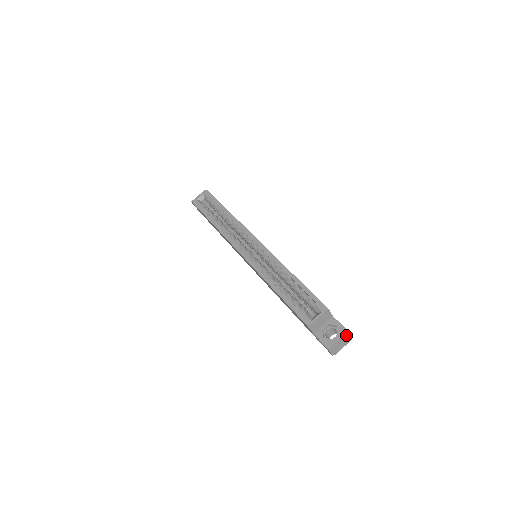
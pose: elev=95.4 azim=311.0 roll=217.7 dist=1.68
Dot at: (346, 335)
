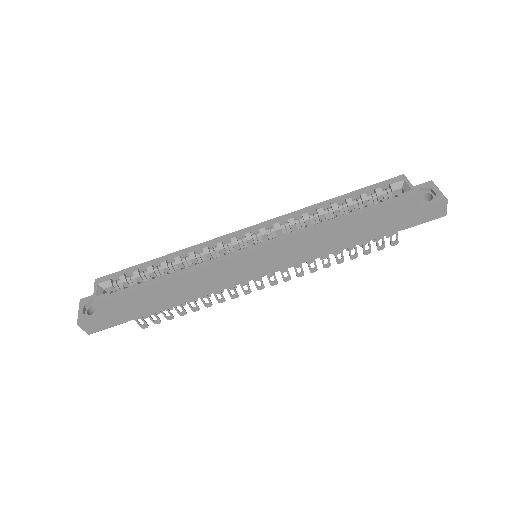
Dot at: (433, 187)
